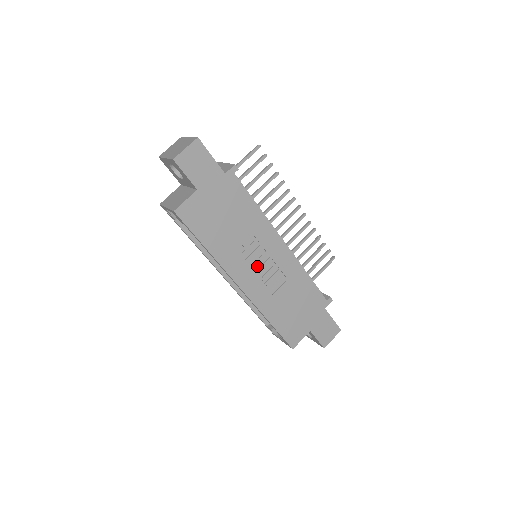
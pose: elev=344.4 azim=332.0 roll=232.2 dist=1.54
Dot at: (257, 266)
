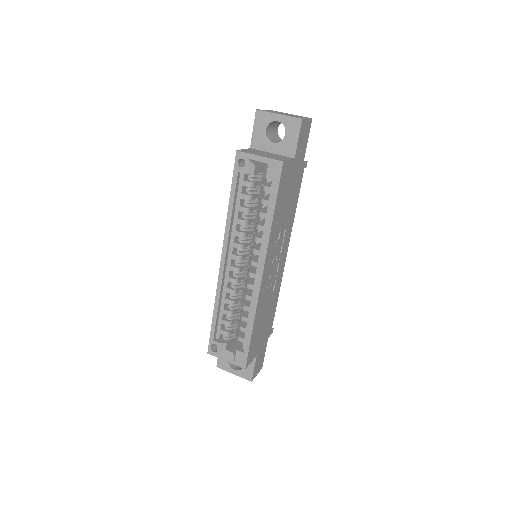
Dot at: (274, 262)
